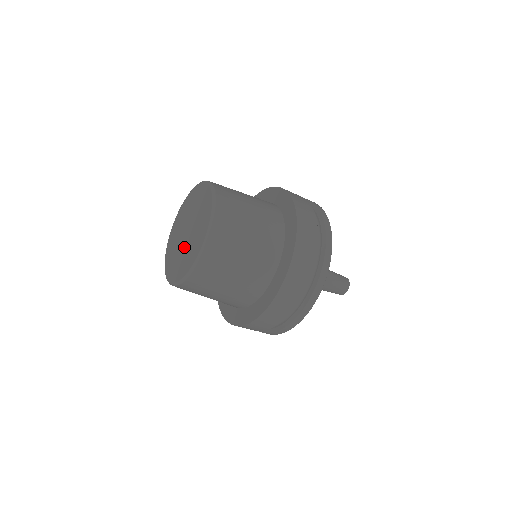
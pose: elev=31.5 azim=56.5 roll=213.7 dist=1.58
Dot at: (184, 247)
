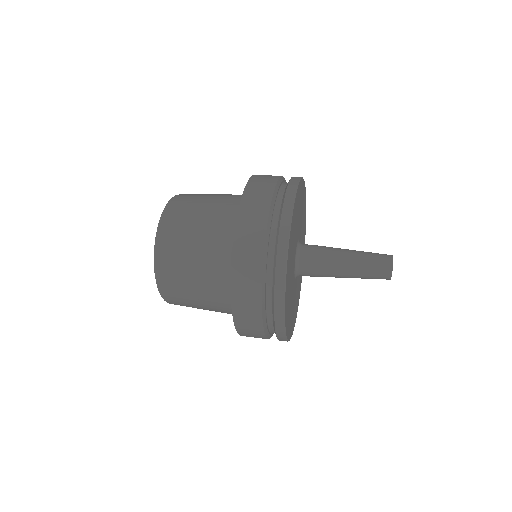
Dot at: occluded
